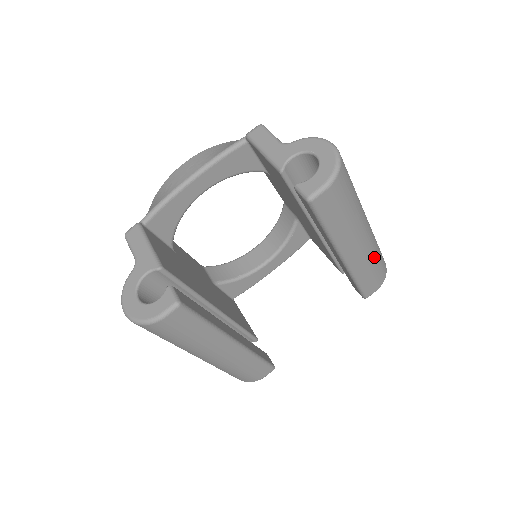
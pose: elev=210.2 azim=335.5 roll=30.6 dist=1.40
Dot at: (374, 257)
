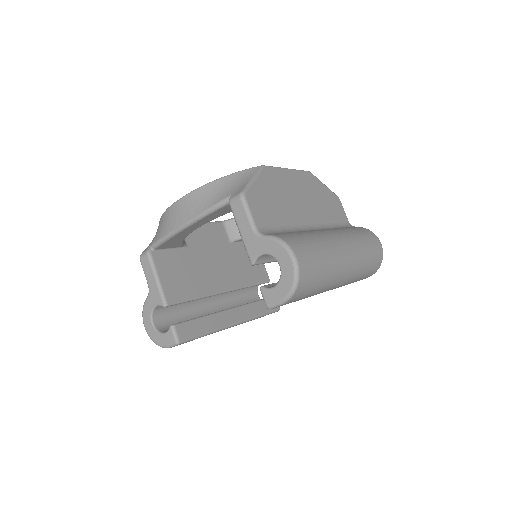
Dot at: (359, 275)
